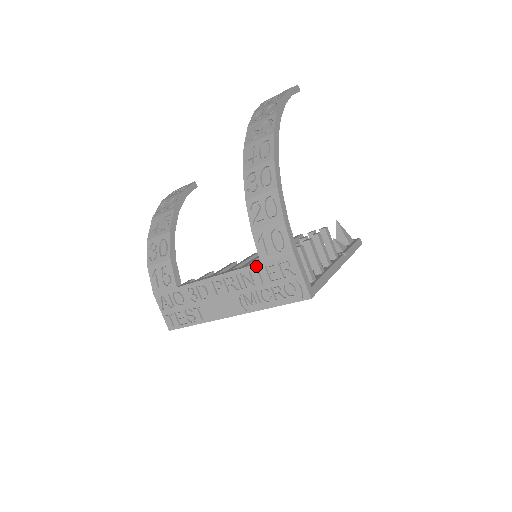
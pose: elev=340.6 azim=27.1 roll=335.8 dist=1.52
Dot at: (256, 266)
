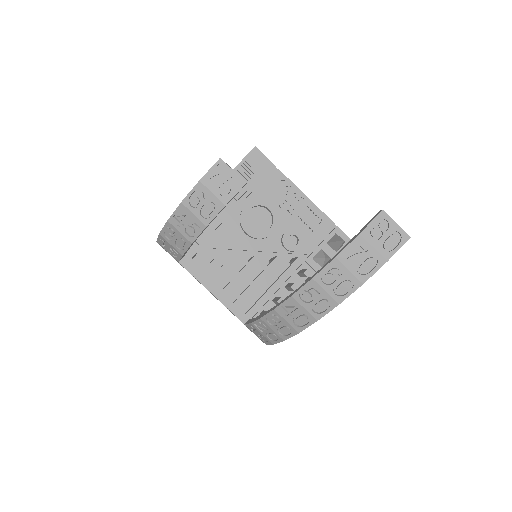
Dot at: (241, 321)
